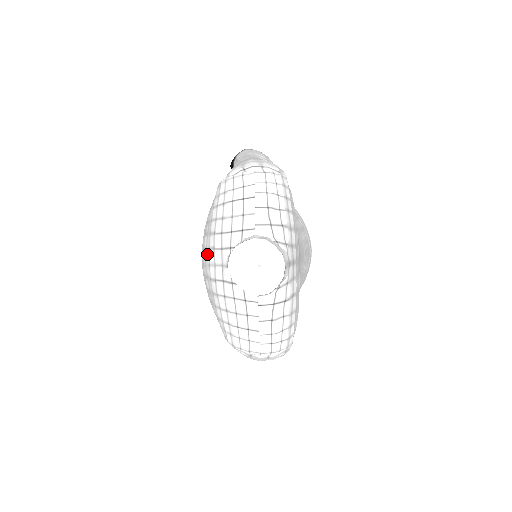
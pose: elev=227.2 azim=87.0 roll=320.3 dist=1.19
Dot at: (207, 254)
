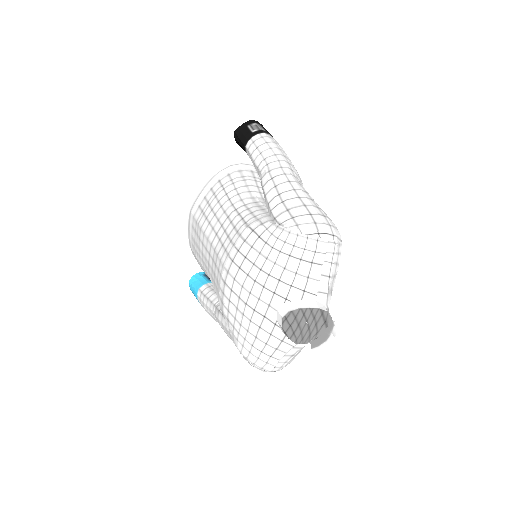
Dot at: (250, 282)
